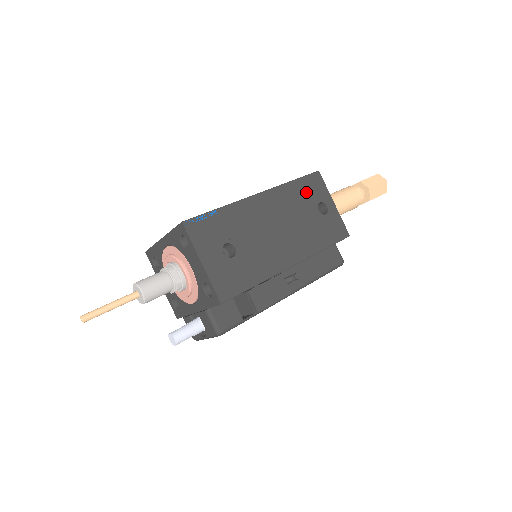
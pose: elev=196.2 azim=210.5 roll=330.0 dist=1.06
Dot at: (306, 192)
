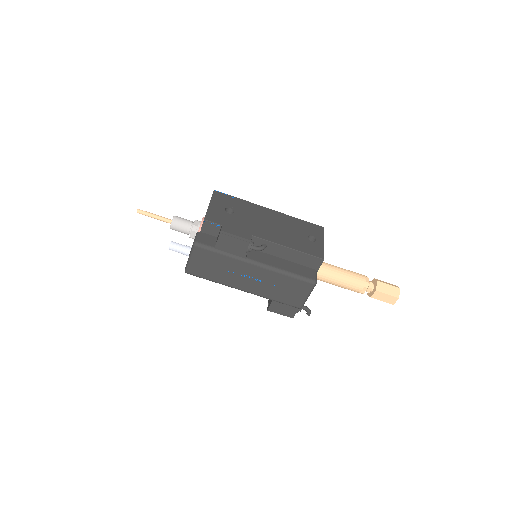
Dot at: (305, 227)
